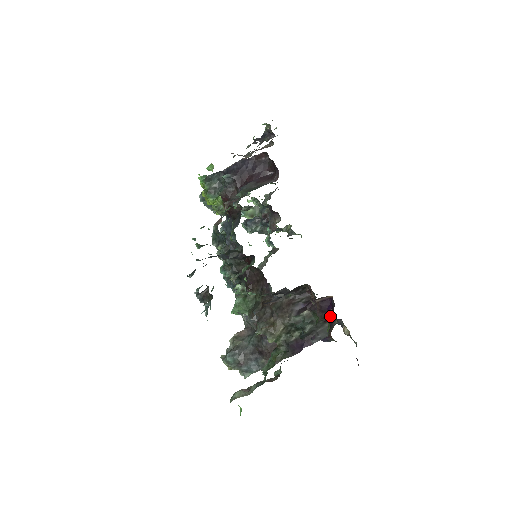
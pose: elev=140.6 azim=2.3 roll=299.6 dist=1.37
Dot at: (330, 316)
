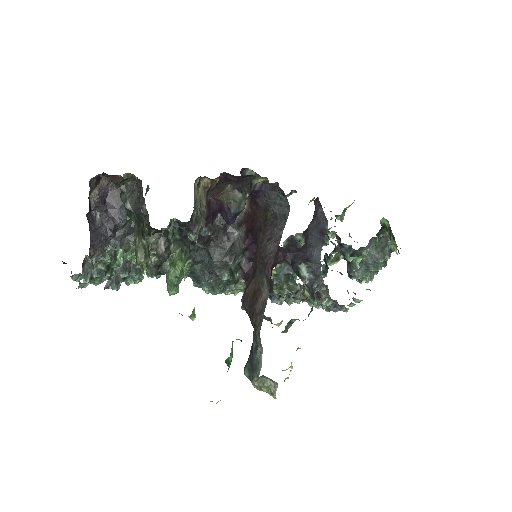
Dot at: occluded
